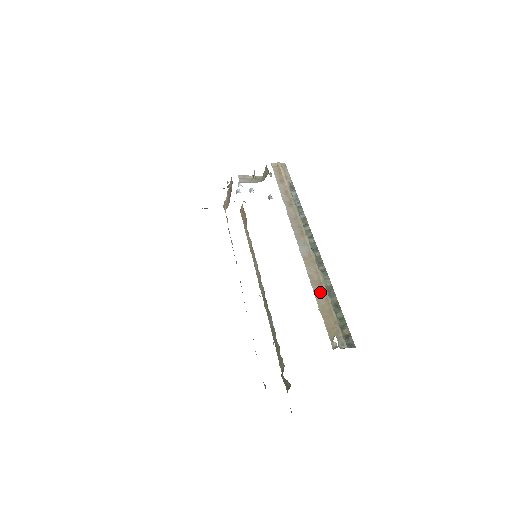
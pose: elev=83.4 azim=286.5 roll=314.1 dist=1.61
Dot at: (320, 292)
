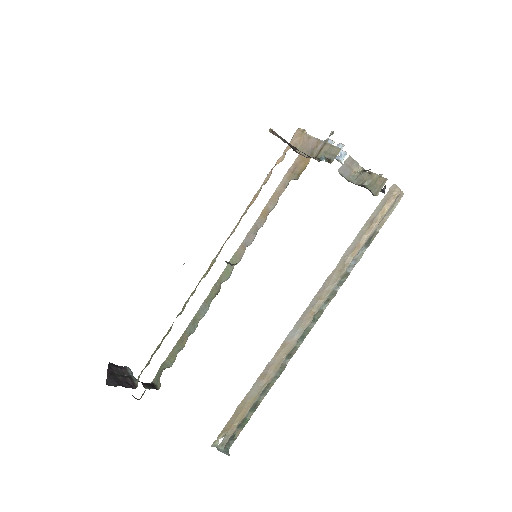
Dot at: (257, 389)
